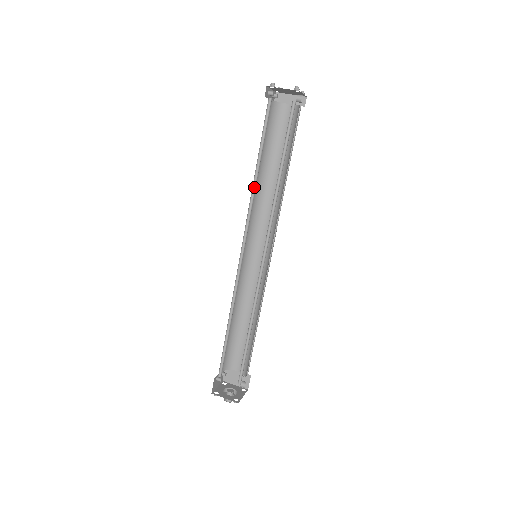
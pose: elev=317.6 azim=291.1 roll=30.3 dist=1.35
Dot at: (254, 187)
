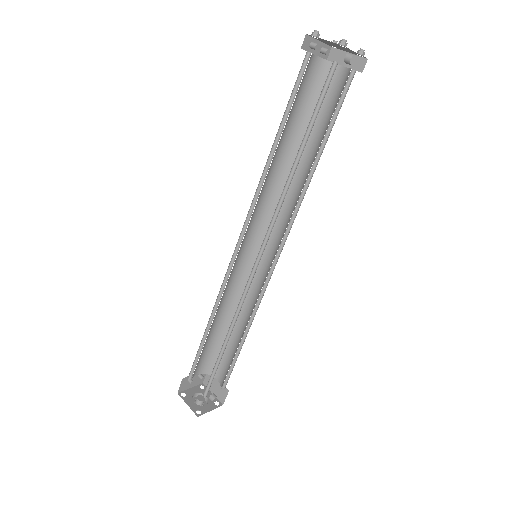
Dot at: (267, 169)
